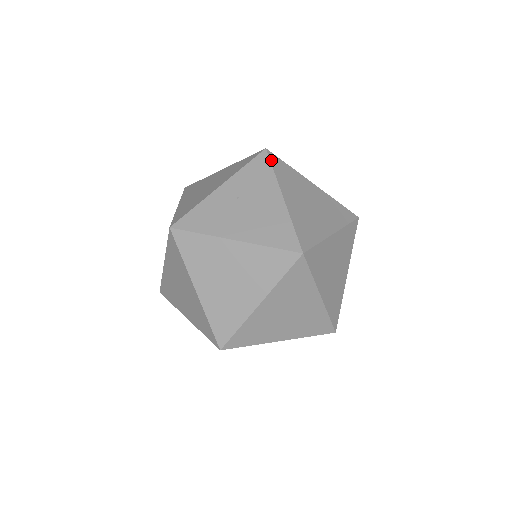
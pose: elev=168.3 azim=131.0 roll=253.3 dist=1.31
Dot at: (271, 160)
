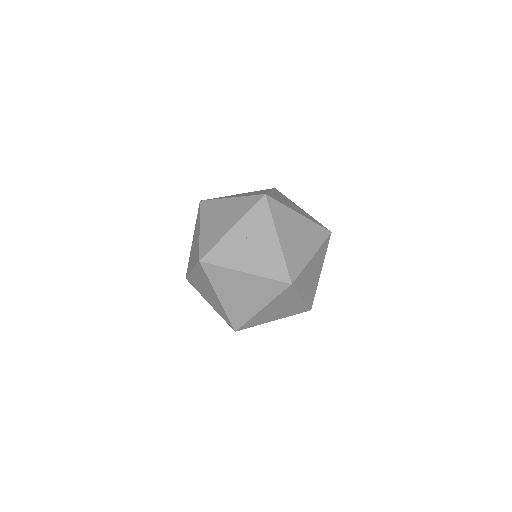
Dot at: (269, 205)
